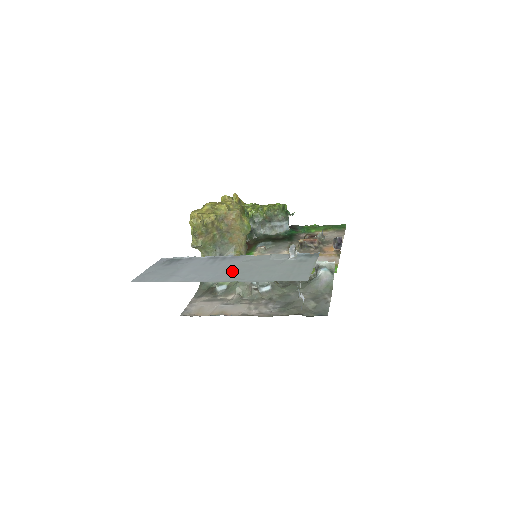
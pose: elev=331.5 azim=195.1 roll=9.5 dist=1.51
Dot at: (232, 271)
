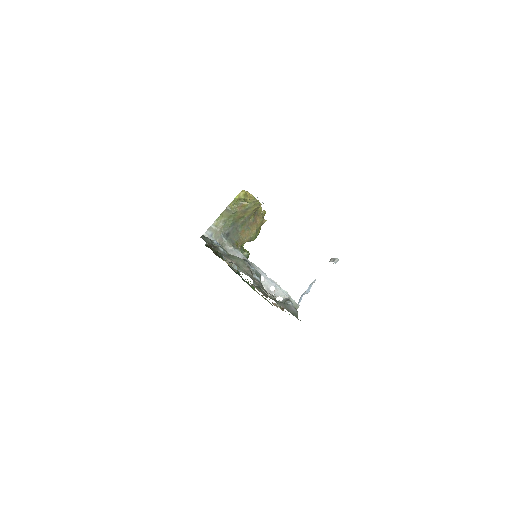
Dot at: occluded
